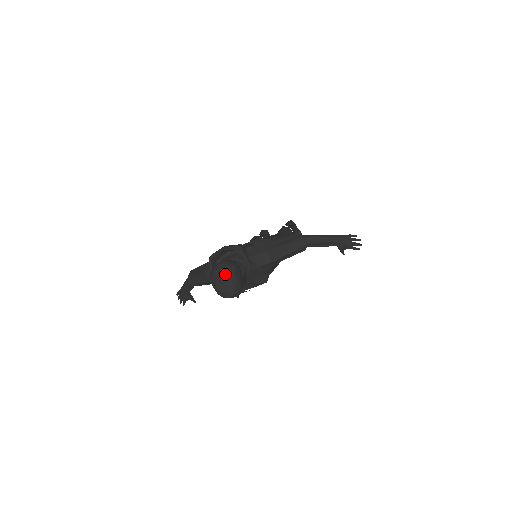
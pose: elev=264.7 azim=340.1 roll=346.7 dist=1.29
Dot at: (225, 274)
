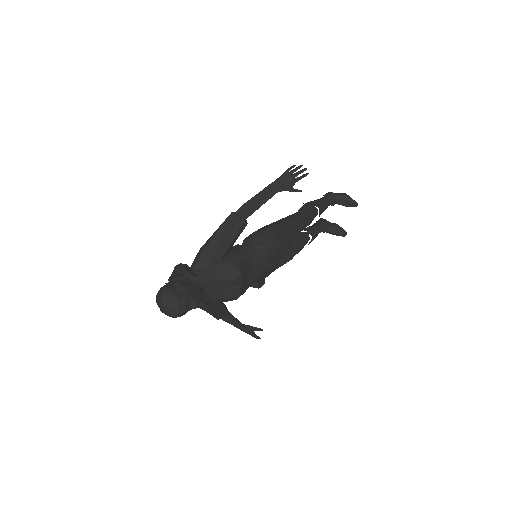
Dot at: (159, 299)
